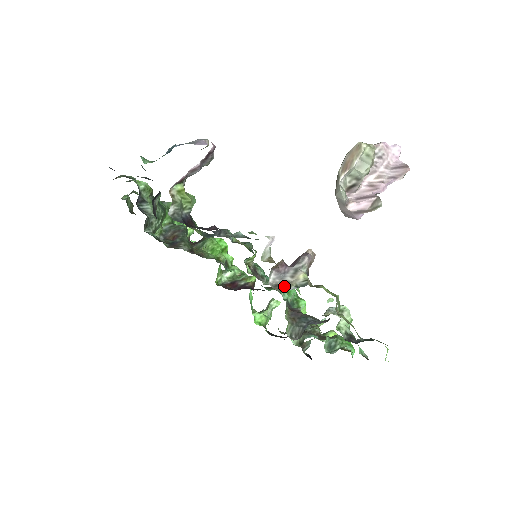
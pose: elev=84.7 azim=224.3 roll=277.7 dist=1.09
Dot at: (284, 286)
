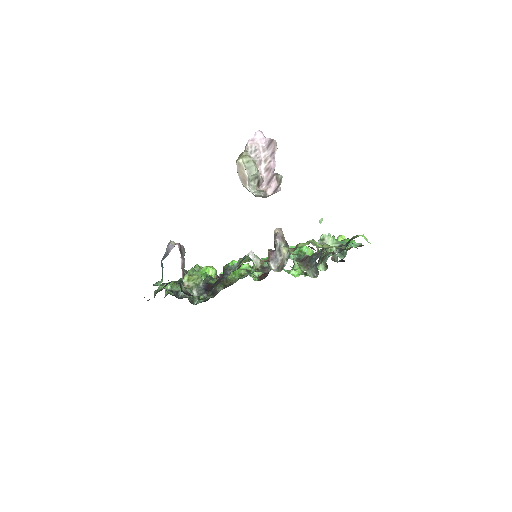
Dot at: (282, 265)
